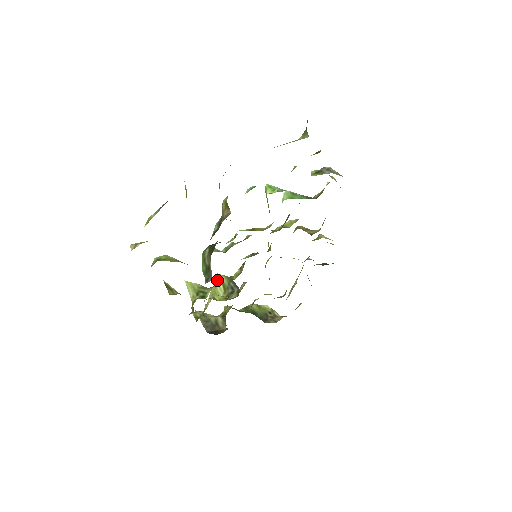
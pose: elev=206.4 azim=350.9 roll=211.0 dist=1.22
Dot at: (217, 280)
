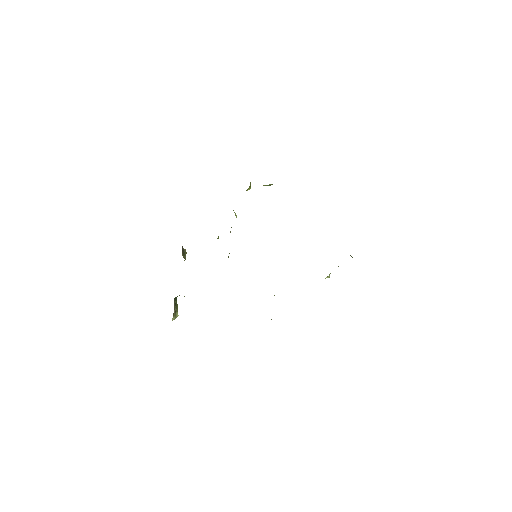
Dot at: occluded
